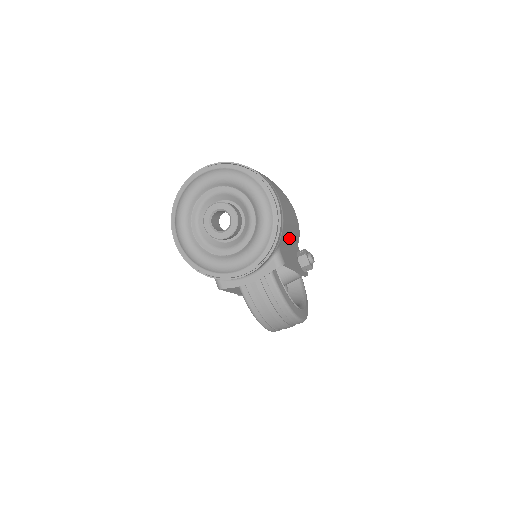
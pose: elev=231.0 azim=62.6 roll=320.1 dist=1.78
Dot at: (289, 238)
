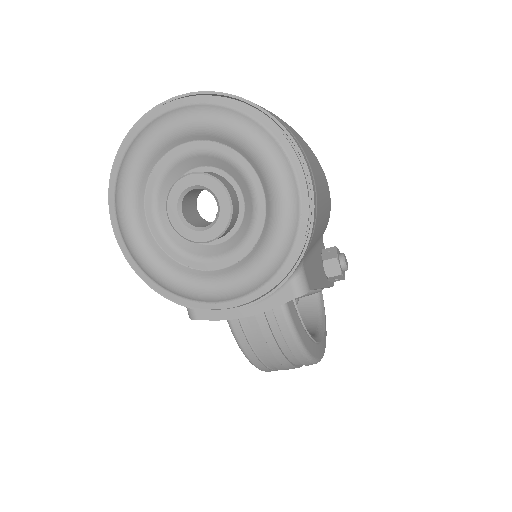
Dot at: (317, 237)
